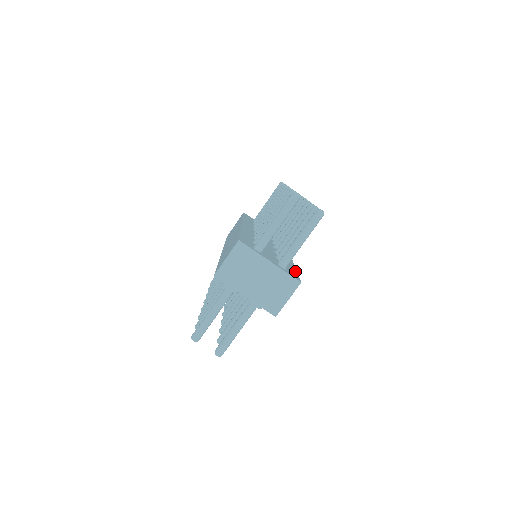
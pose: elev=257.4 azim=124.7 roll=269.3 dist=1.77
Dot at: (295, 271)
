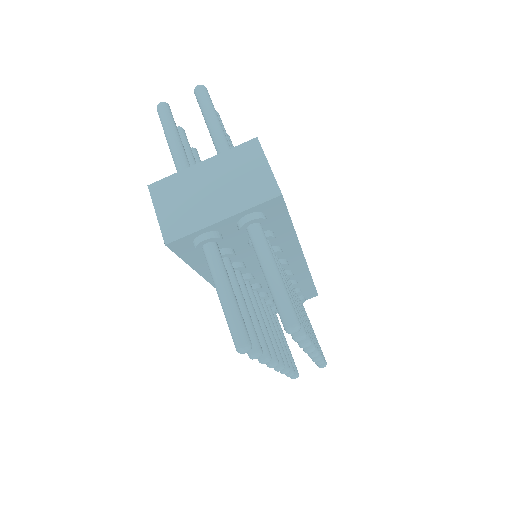
Dot at: occluded
